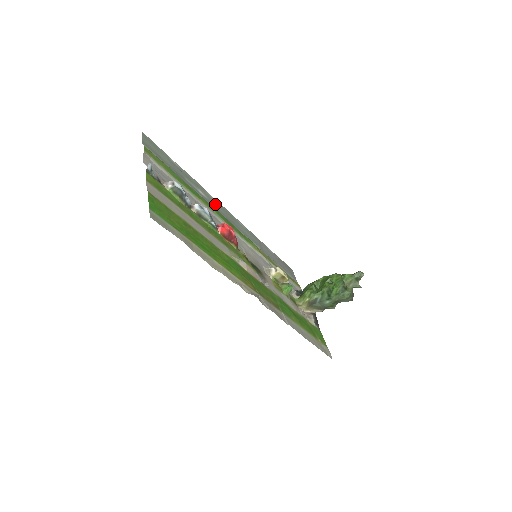
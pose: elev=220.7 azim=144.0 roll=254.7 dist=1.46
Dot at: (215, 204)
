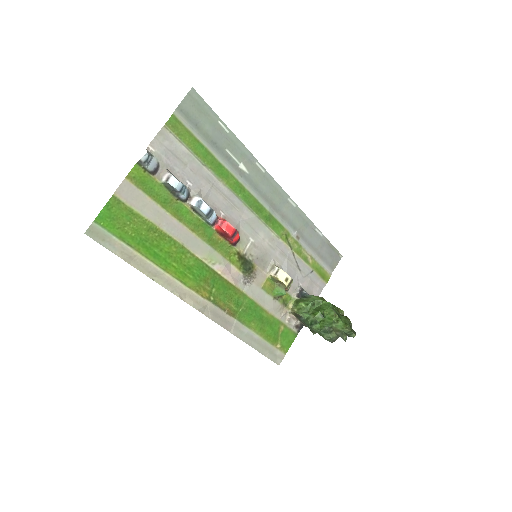
Dot at: (258, 179)
